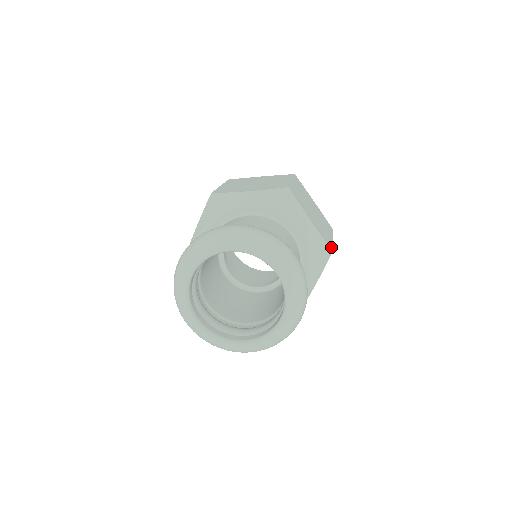
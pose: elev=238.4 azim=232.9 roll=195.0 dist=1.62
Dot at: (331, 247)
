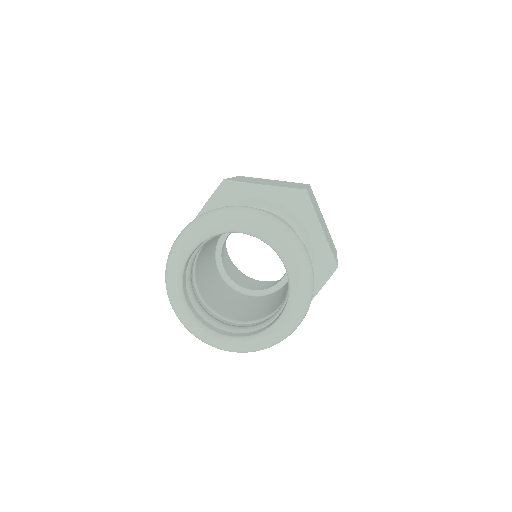
Dot at: (337, 263)
